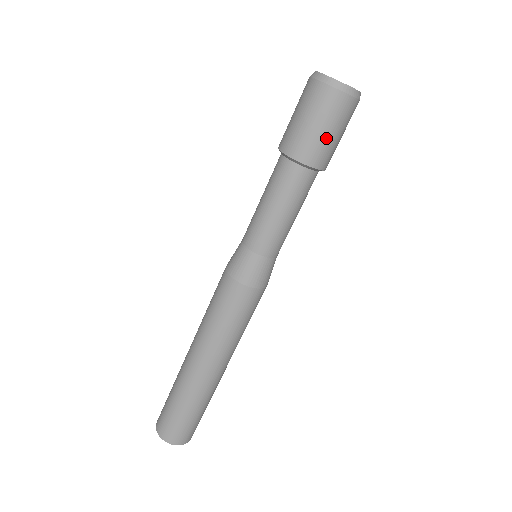
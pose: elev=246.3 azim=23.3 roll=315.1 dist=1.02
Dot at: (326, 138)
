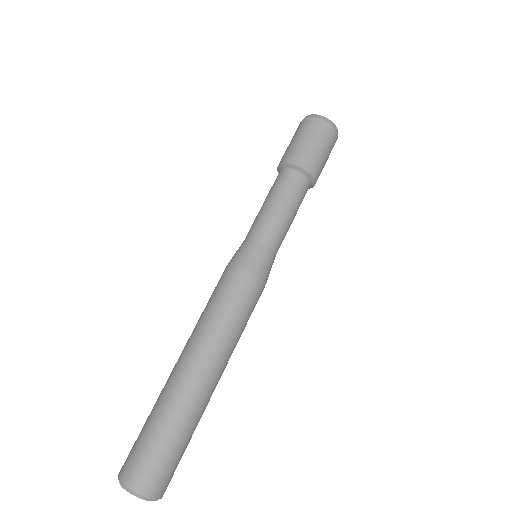
Dot at: (314, 150)
